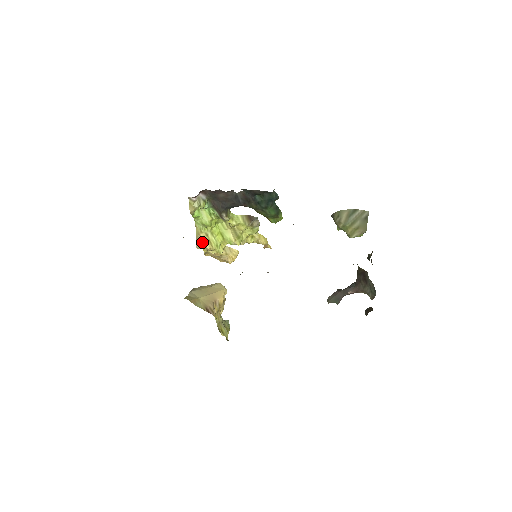
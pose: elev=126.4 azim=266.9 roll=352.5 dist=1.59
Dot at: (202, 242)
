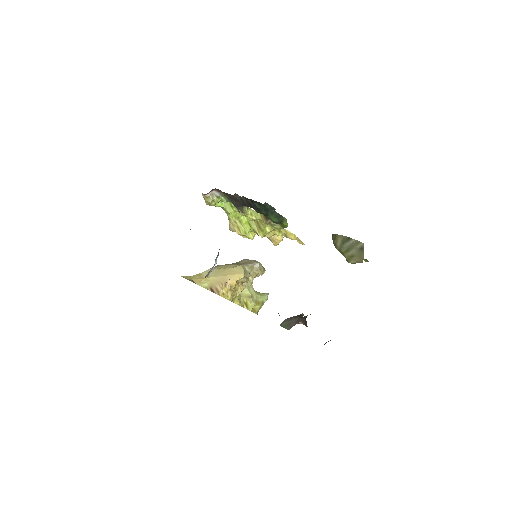
Dot at: (232, 227)
